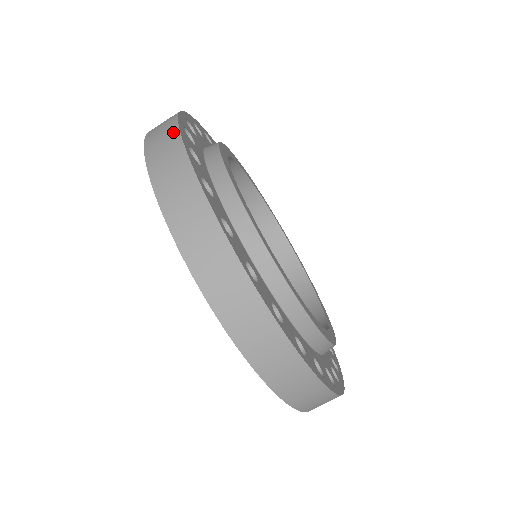
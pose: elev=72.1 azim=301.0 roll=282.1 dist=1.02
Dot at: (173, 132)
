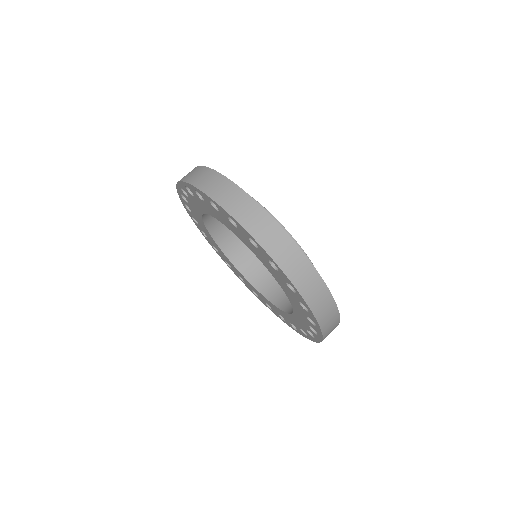
Dot at: (218, 176)
